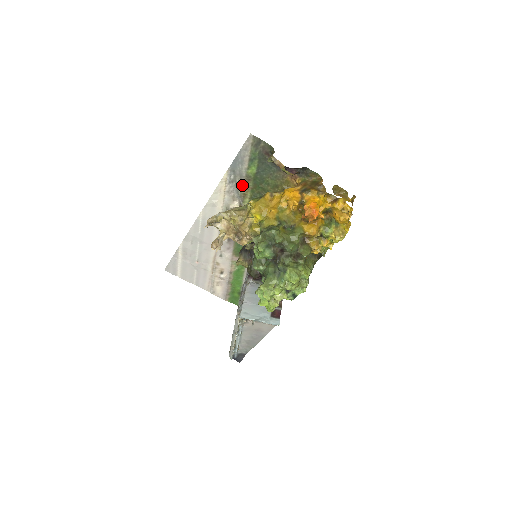
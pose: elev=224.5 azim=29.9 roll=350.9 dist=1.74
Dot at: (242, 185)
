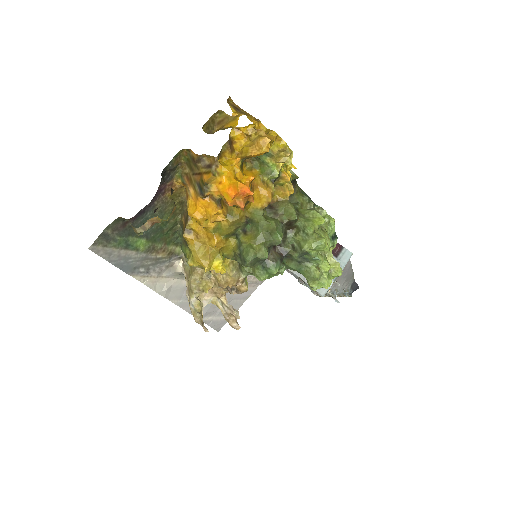
Dot at: (157, 257)
